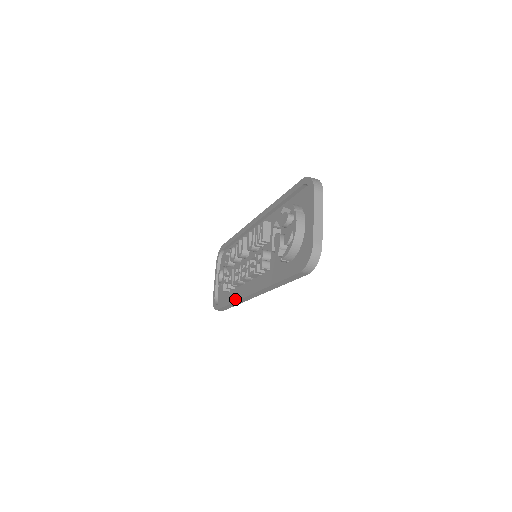
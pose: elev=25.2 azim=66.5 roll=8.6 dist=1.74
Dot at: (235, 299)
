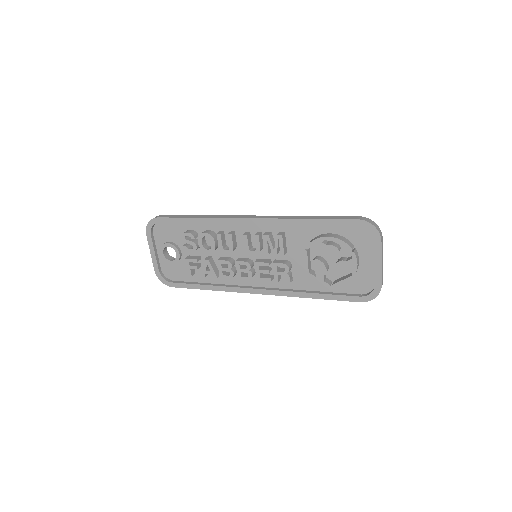
Dot at: (223, 289)
